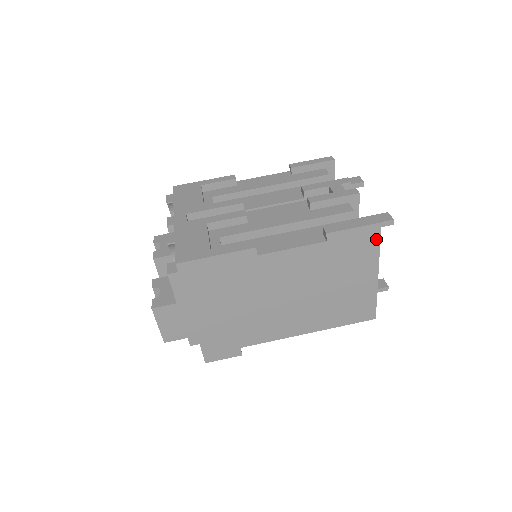
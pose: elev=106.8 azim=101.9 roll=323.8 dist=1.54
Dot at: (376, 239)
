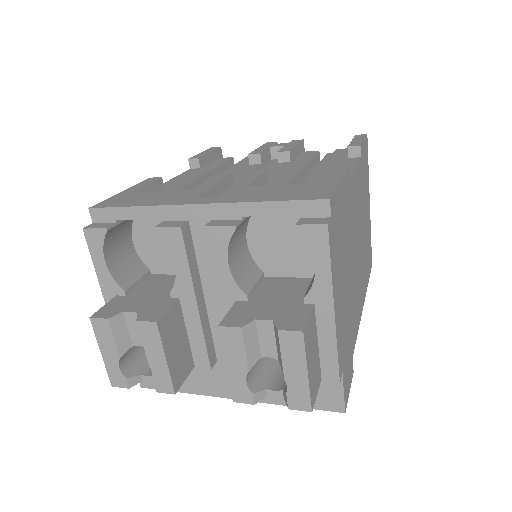
Dot at: (367, 156)
